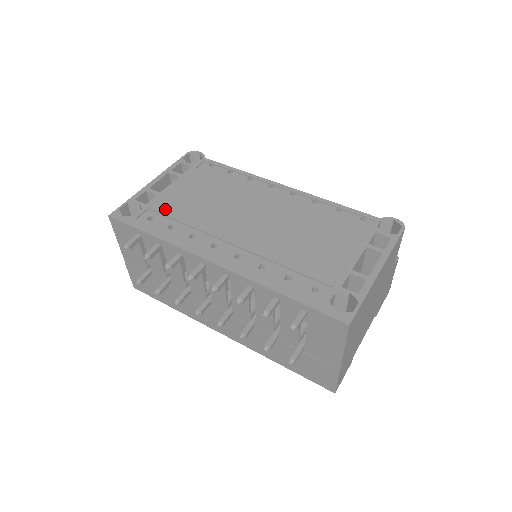
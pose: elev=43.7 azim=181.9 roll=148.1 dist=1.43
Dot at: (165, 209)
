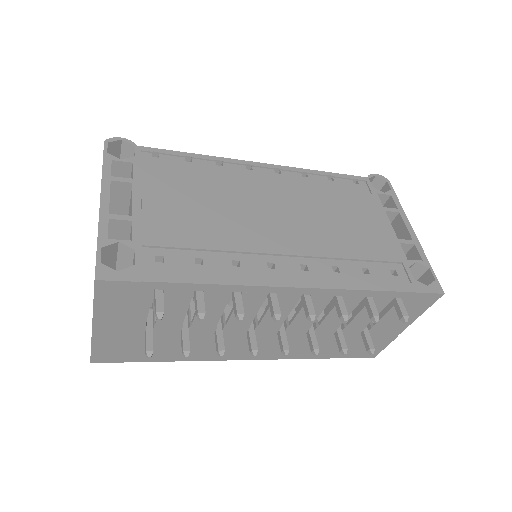
Dot at: (167, 238)
